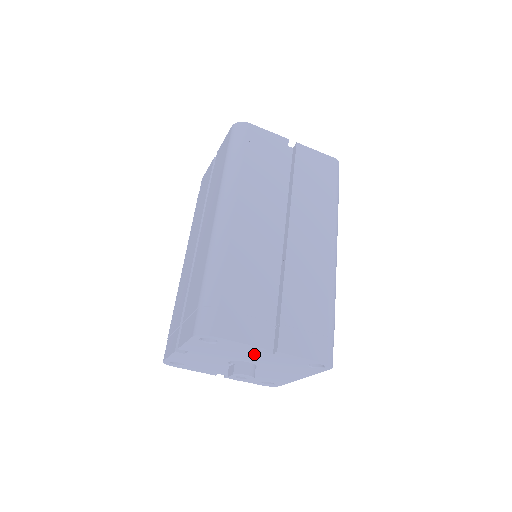
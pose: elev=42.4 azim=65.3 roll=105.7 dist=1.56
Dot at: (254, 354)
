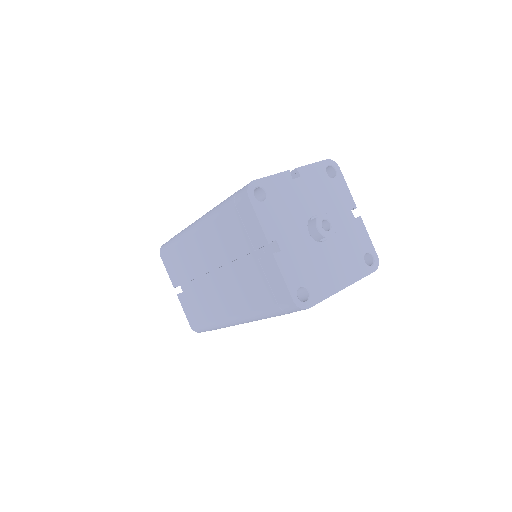
Dot at: (343, 212)
